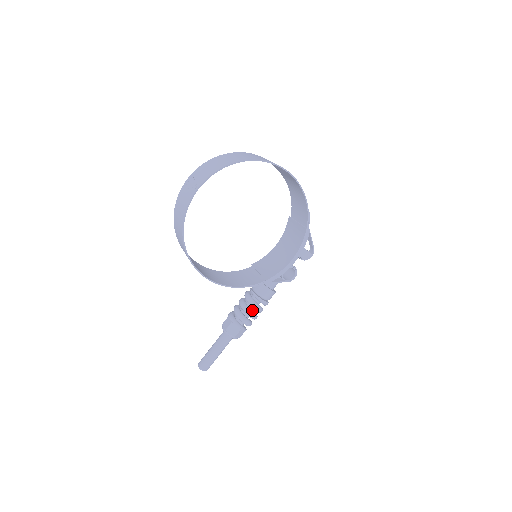
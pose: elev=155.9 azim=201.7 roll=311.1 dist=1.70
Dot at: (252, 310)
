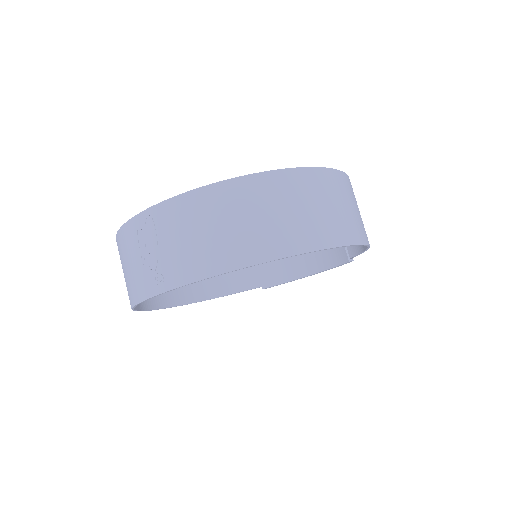
Dot at: occluded
